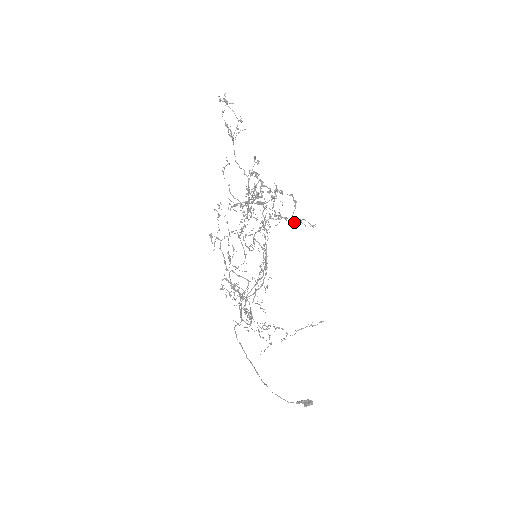
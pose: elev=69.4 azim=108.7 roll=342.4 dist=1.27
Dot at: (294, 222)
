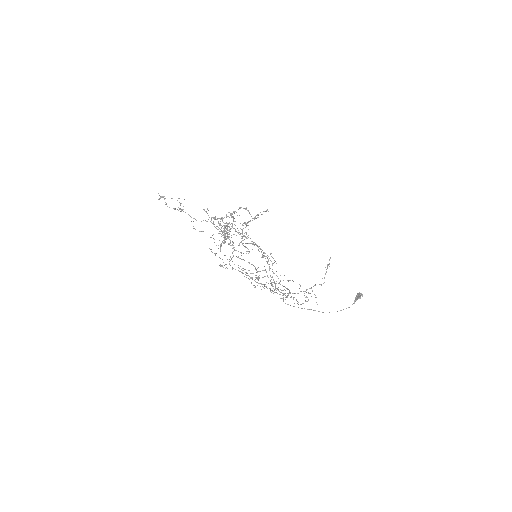
Dot at: occluded
